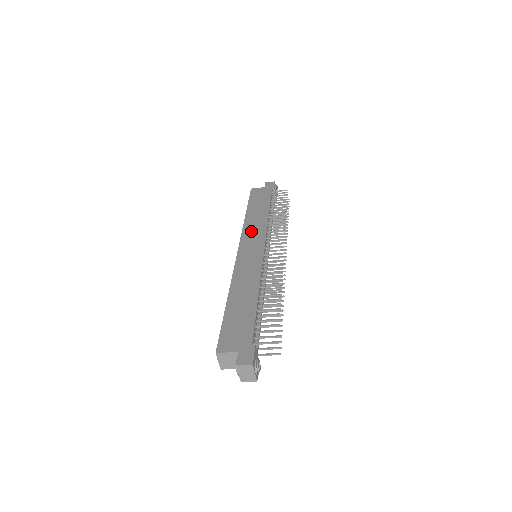
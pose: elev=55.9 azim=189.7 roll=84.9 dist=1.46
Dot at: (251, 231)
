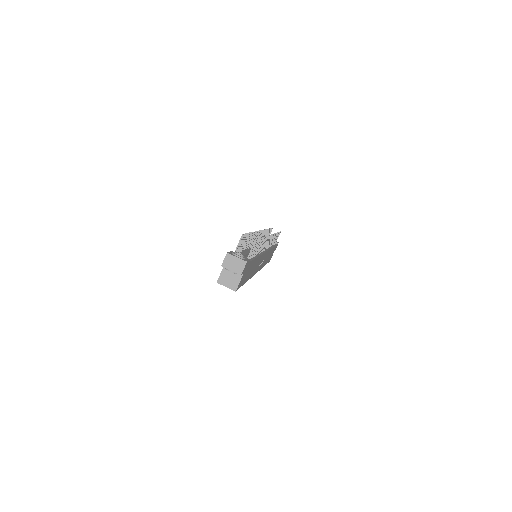
Dot at: occluded
